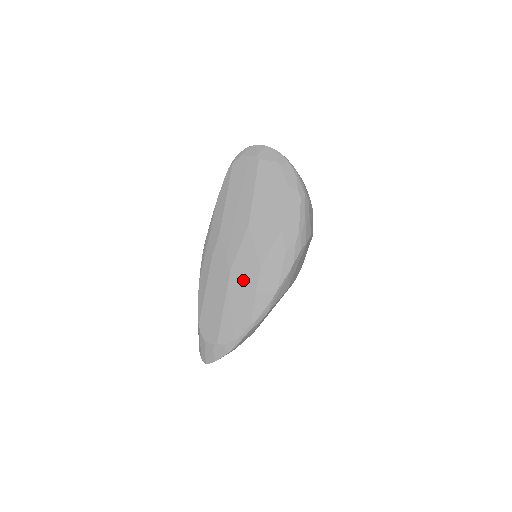
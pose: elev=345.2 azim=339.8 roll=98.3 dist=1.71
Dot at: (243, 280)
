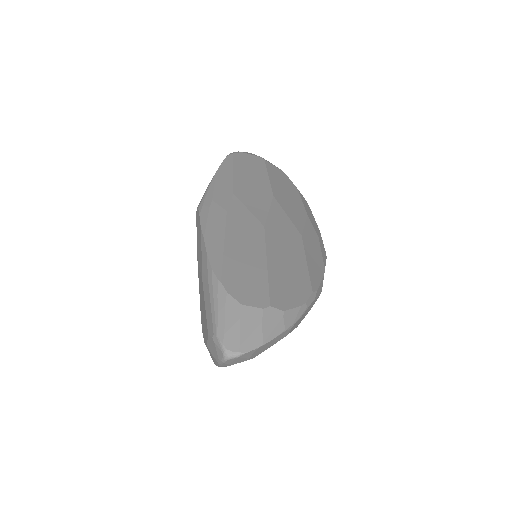
Dot at: (284, 241)
